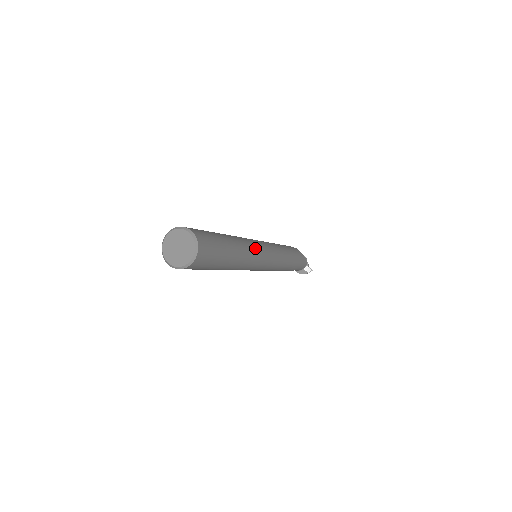
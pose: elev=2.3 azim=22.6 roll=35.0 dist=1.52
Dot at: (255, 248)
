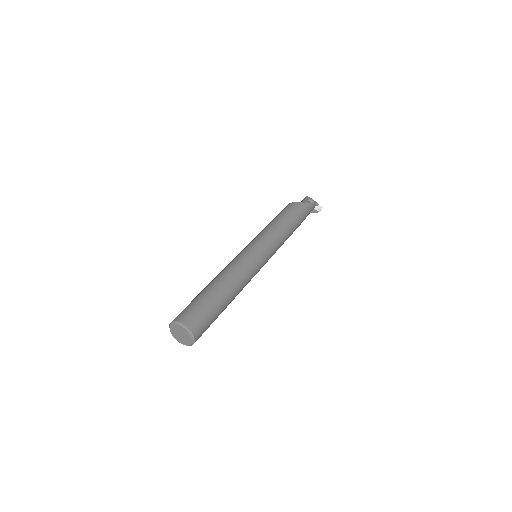
Dot at: (248, 268)
